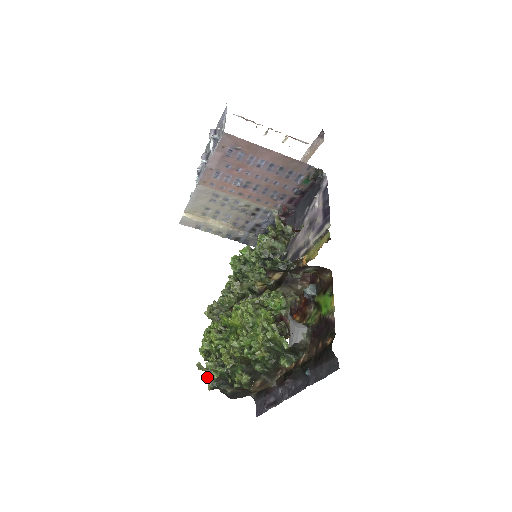
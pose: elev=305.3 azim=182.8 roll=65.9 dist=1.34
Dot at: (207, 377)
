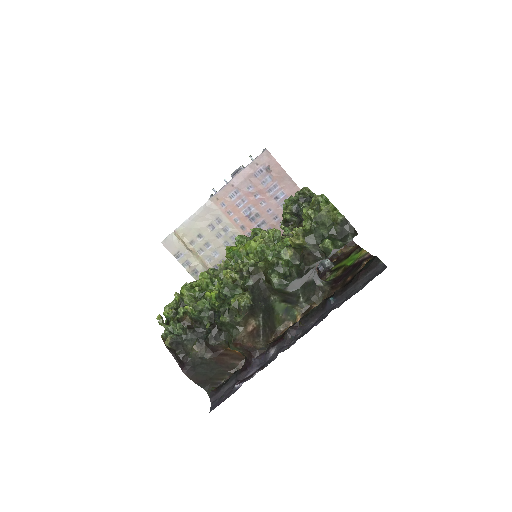
Dot at: (171, 327)
